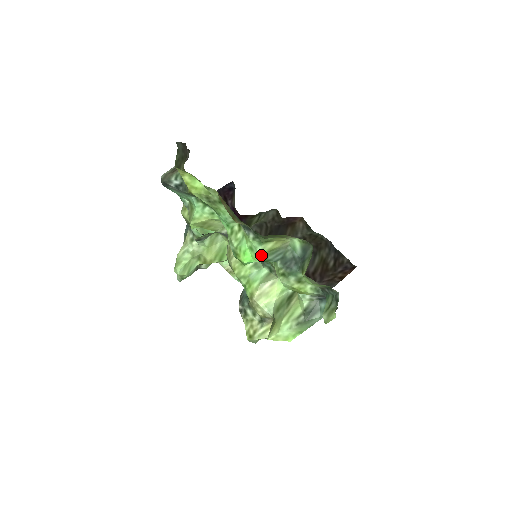
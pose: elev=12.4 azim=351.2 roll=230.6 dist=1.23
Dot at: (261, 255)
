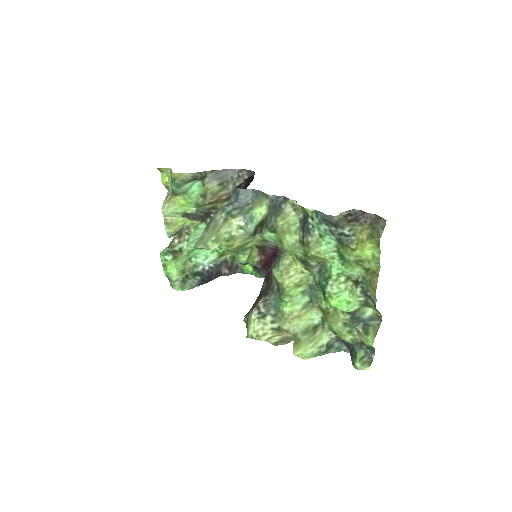
Dot at: (353, 311)
